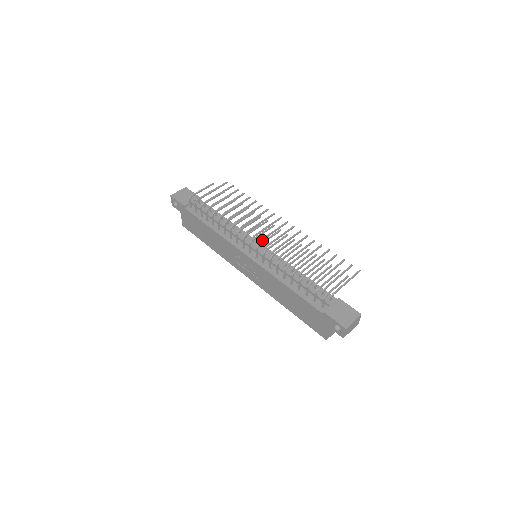
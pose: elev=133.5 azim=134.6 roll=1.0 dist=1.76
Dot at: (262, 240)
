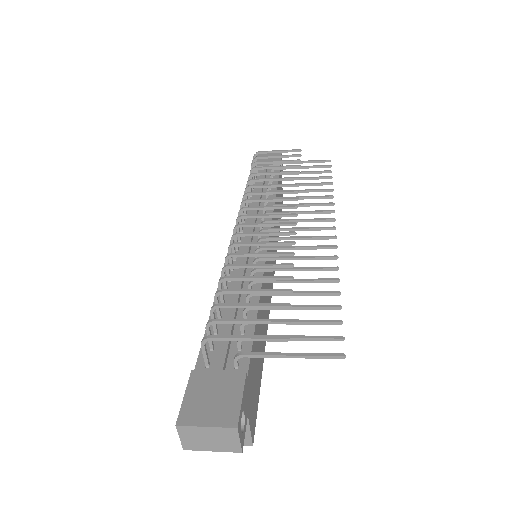
Dot at: (267, 230)
